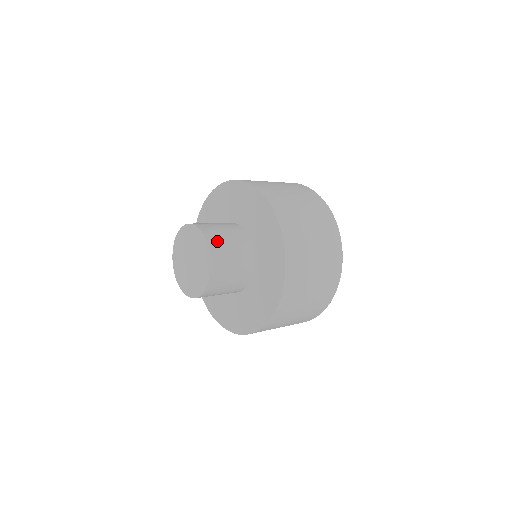
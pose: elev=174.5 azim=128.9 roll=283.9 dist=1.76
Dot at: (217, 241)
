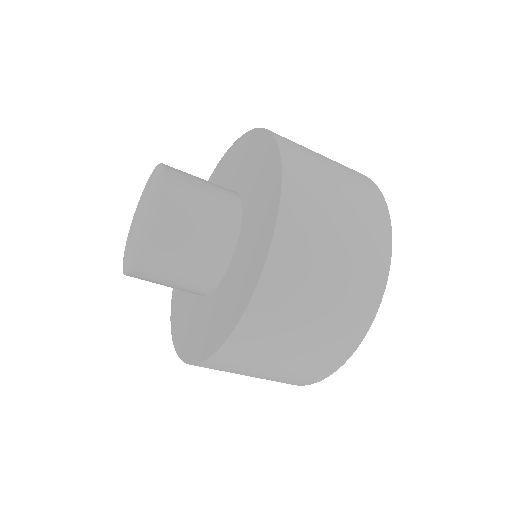
Dot at: (182, 179)
